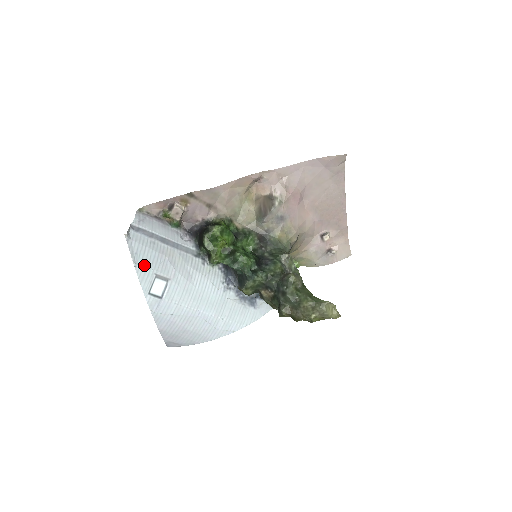
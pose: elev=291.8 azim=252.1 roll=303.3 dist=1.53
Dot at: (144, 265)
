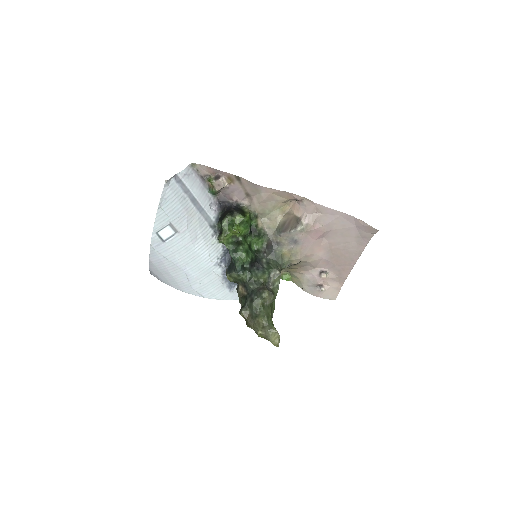
Dot at: (166, 211)
